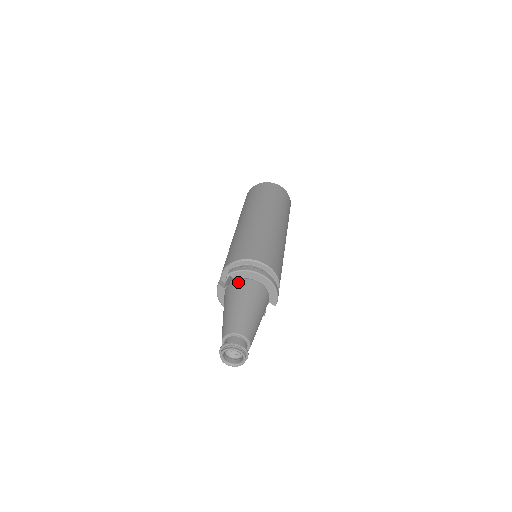
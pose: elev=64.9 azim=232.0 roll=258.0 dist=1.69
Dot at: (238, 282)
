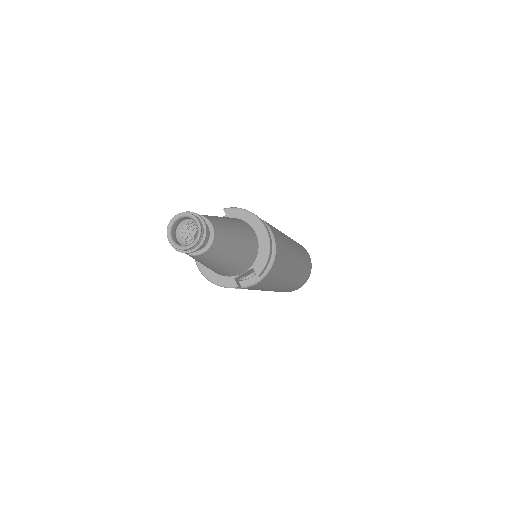
Dot at: occluded
